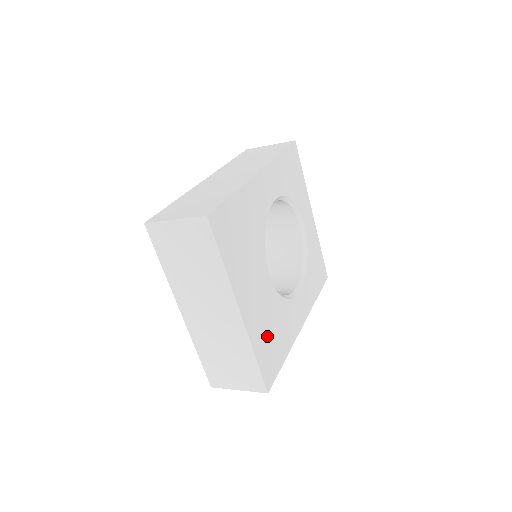
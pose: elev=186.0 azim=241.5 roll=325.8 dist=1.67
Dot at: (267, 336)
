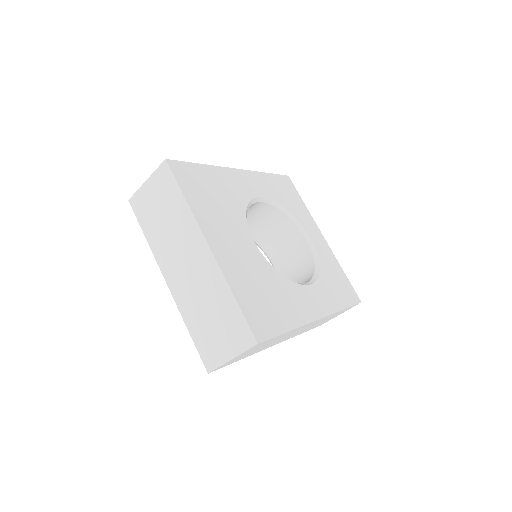
Dot at: (254, 290)
